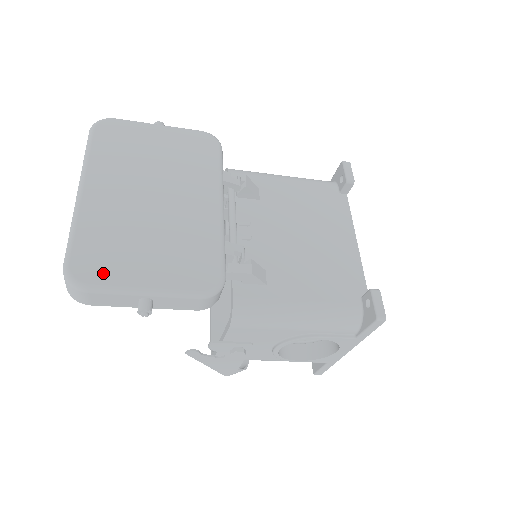
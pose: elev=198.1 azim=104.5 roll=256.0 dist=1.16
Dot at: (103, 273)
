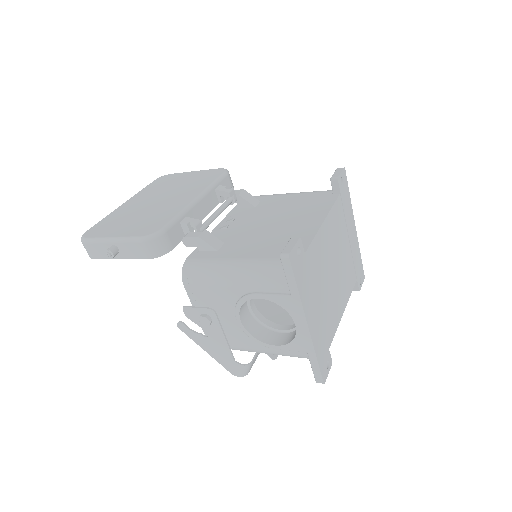
Dot at: (98, 233)
